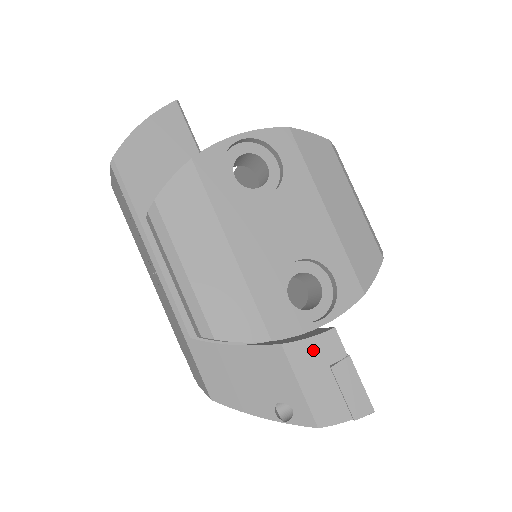
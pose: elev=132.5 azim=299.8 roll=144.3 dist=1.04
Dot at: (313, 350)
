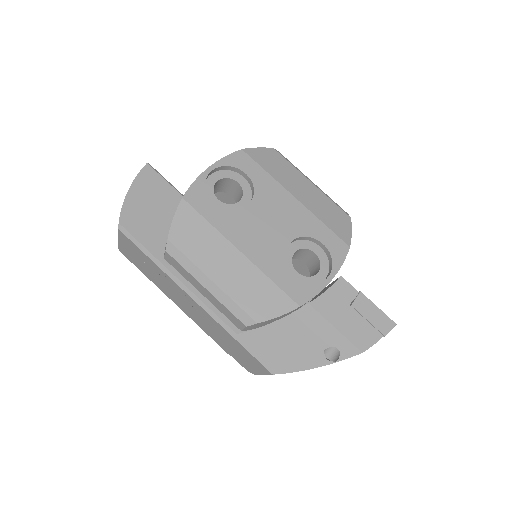
Dot at: (333, 298)
